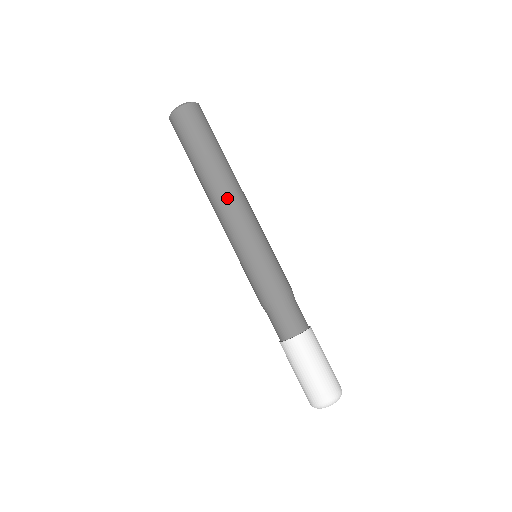
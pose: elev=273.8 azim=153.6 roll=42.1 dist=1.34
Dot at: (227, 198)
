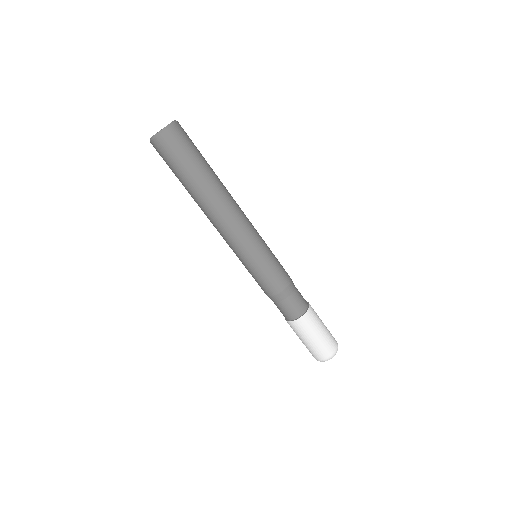
Dot at: (212, 222)
